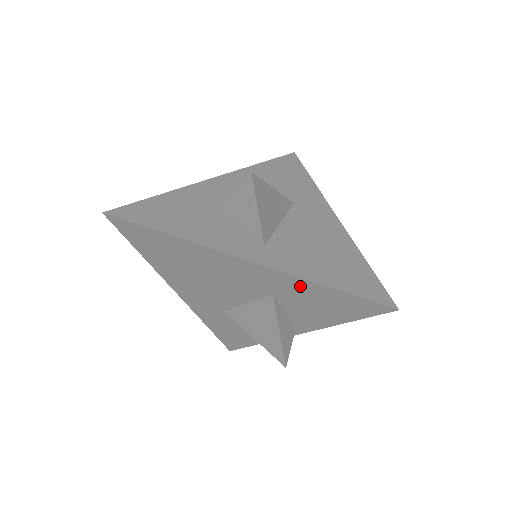
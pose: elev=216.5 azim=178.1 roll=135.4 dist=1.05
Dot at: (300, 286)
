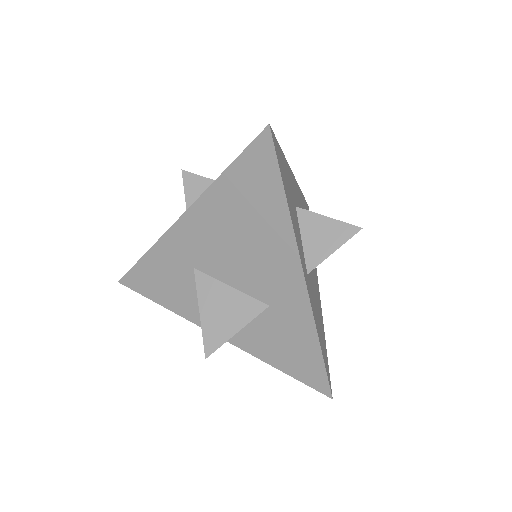
Dot at: (302, 325)
